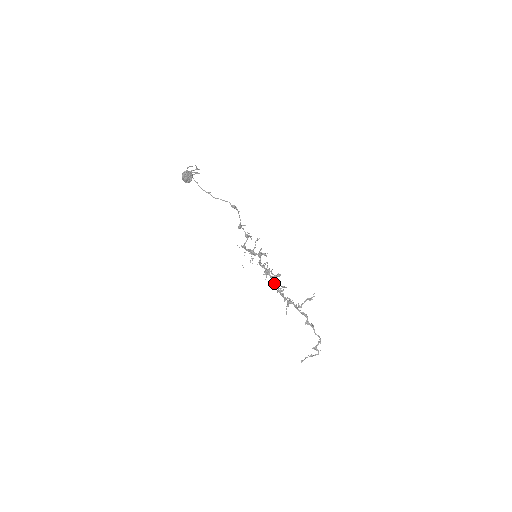
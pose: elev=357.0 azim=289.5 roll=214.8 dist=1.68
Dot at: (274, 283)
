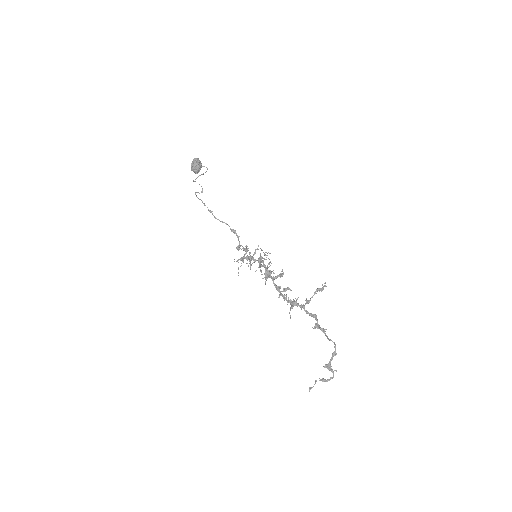
Dot at: (275, 285)
